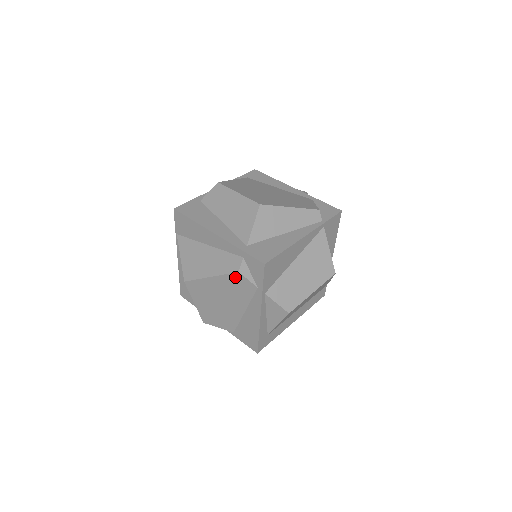
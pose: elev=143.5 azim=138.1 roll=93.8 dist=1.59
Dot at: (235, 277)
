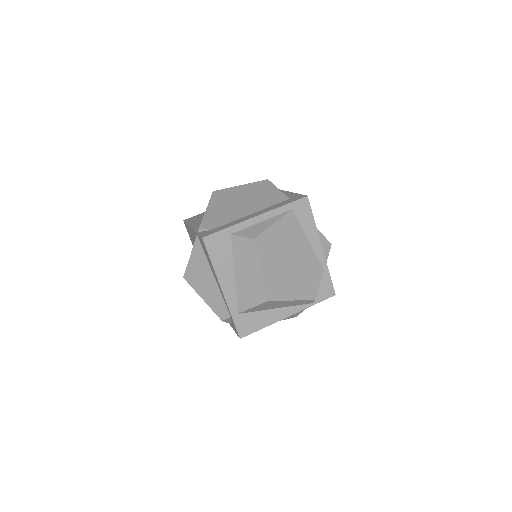
Dot at: occluded
